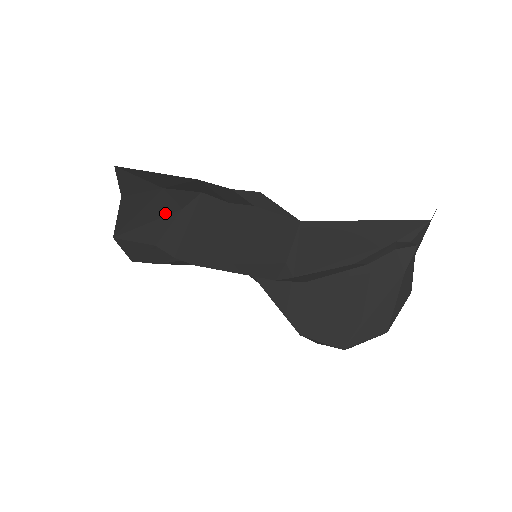
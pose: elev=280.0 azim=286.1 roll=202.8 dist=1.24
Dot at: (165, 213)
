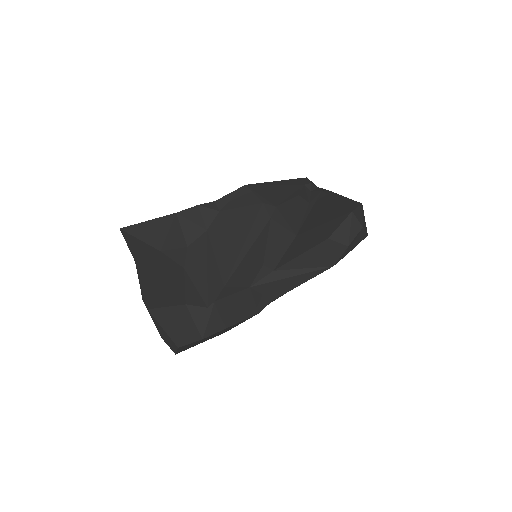
Dot at: (174, 275)
